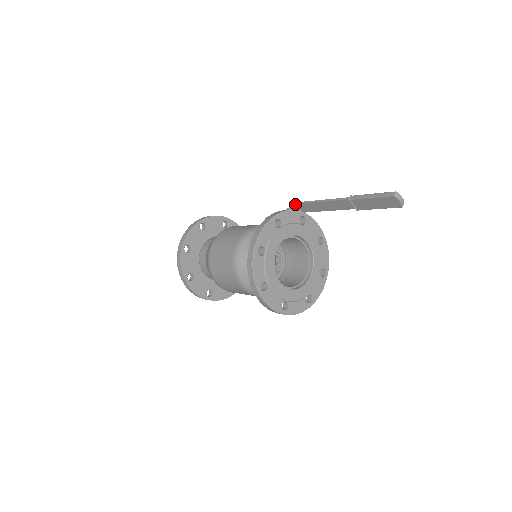
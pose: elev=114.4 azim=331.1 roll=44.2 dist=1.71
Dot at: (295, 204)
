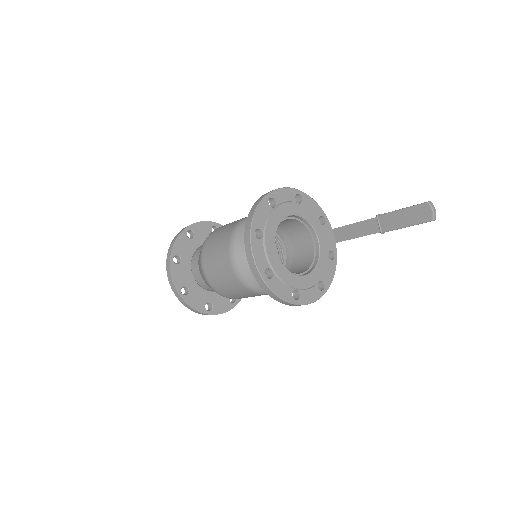
Dot at: occluded
